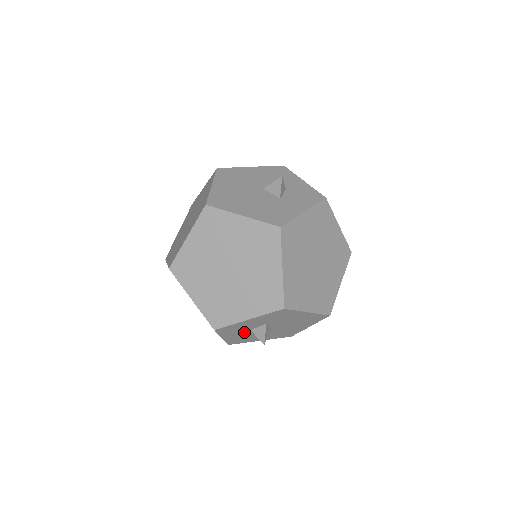
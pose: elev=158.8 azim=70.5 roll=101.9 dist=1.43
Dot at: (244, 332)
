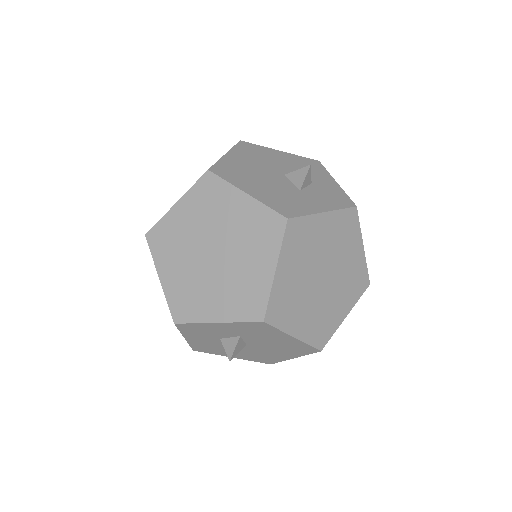
Dot at: (212, 339)
